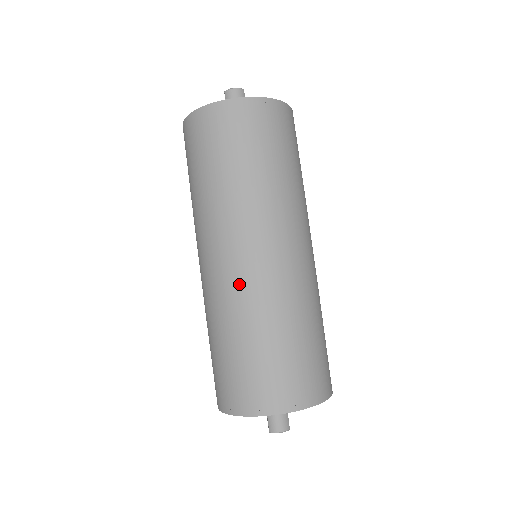
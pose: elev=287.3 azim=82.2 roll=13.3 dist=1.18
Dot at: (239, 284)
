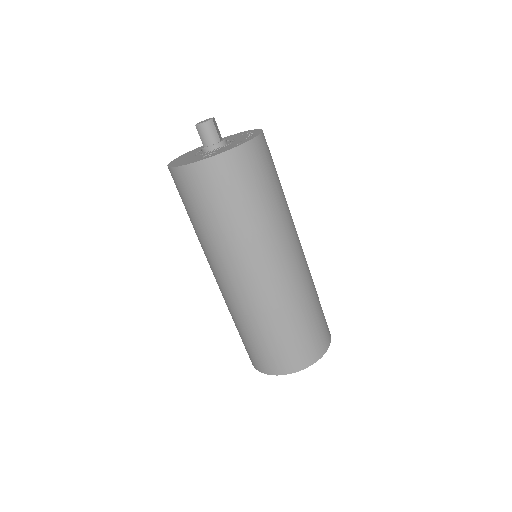
Dot at: (245, 300)
